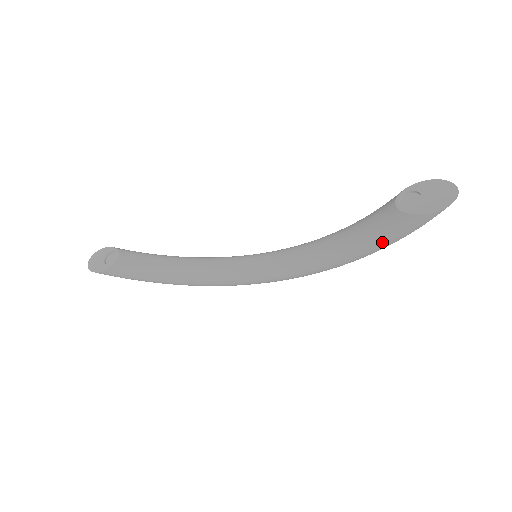
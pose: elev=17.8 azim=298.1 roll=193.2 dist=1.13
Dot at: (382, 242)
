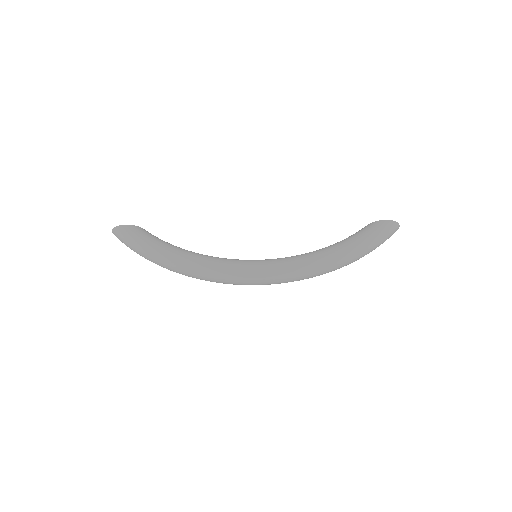
Dot at: (357, 238)
